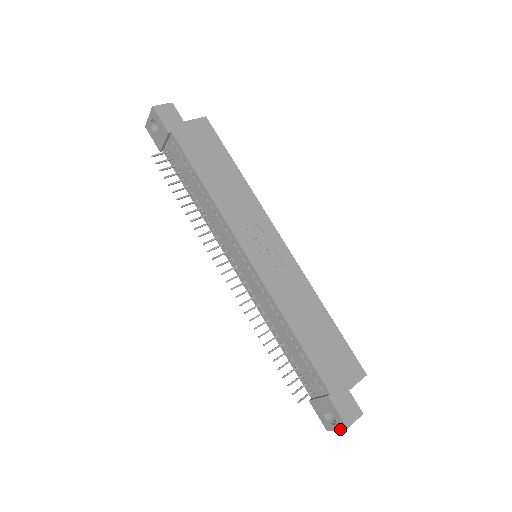
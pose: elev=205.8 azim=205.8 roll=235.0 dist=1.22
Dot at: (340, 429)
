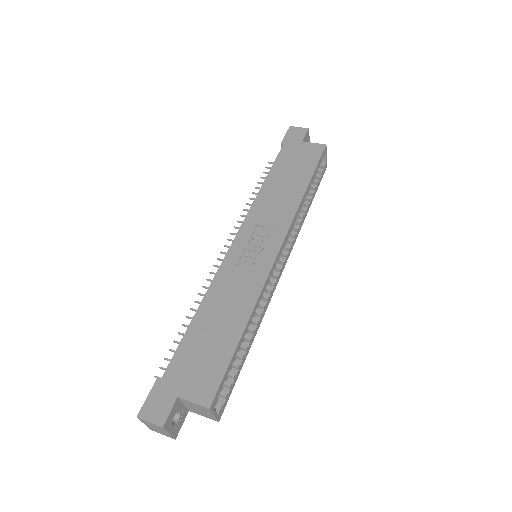
Dot at: (142, 421)
